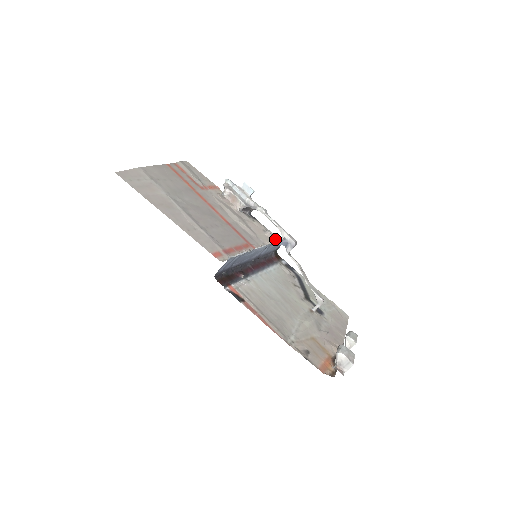
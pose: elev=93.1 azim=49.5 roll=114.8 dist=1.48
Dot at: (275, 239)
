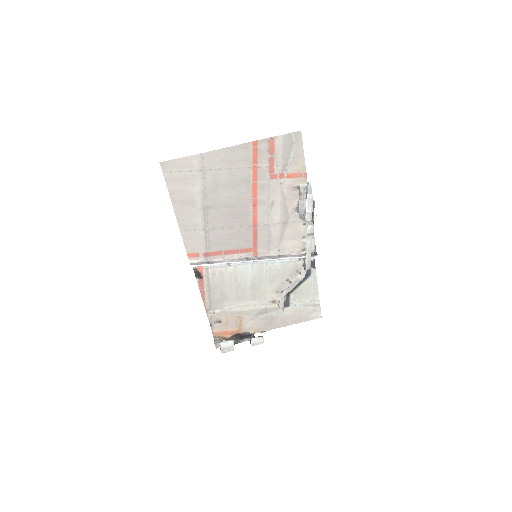
Dot at: (306, 249)
